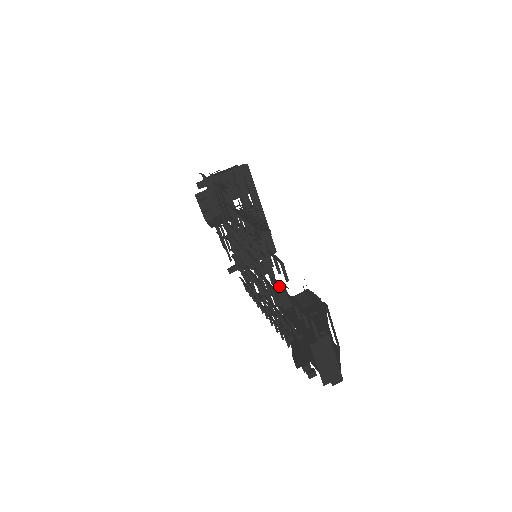
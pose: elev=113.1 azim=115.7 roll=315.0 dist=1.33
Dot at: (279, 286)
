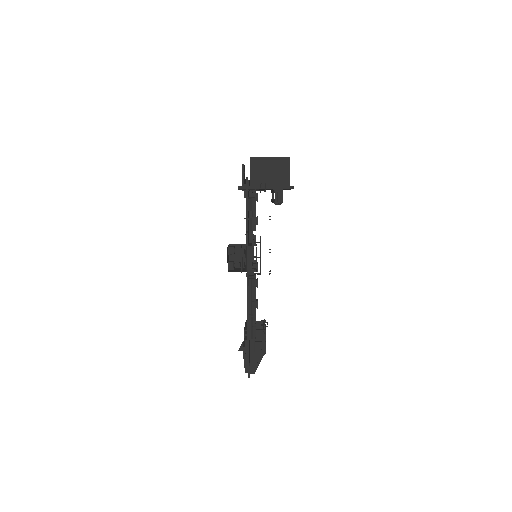
Dot at: occluded
